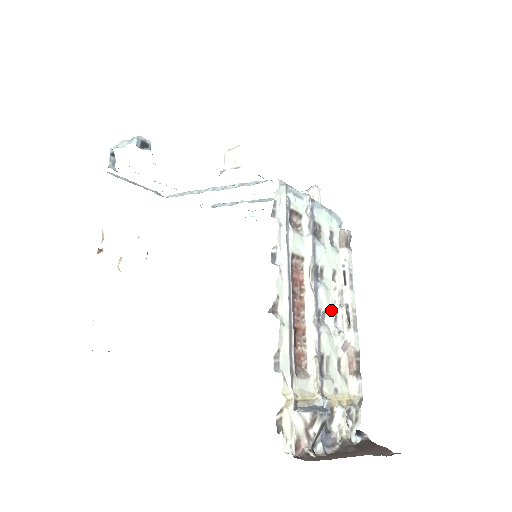
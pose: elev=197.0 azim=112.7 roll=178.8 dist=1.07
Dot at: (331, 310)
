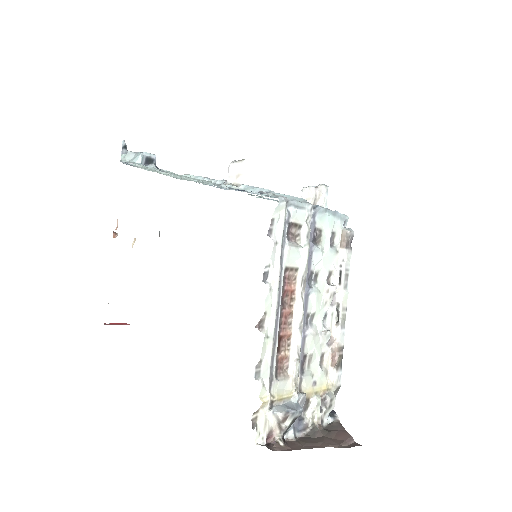
Dot at: (321, 311)
